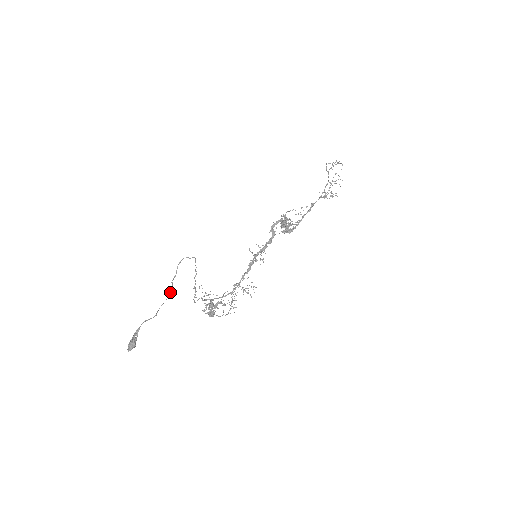
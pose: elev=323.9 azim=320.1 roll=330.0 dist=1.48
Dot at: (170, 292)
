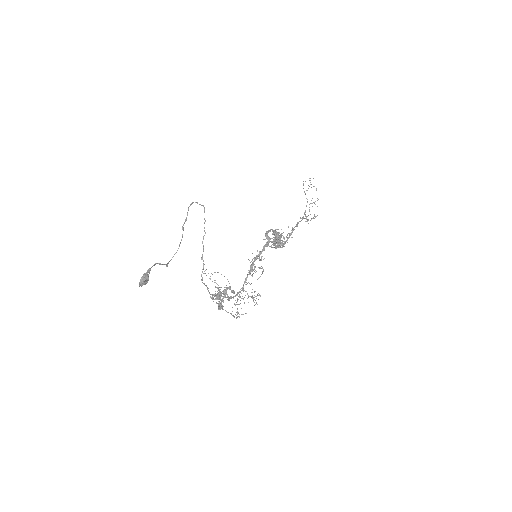
Dot at: (180, 242)
